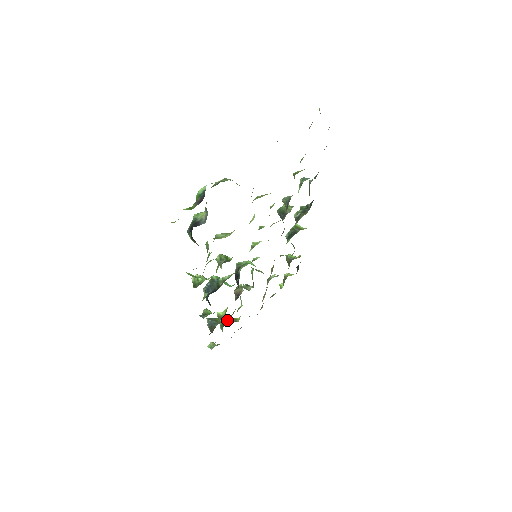
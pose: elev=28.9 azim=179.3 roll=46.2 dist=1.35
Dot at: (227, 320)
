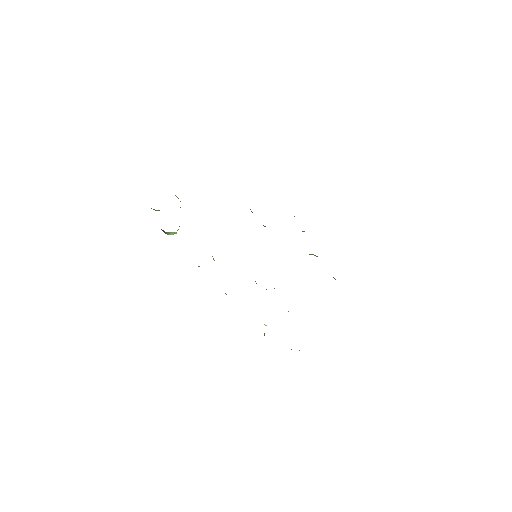
Dot at: occluded
